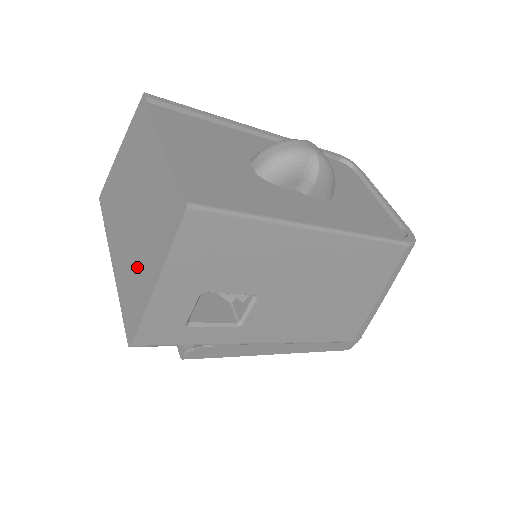
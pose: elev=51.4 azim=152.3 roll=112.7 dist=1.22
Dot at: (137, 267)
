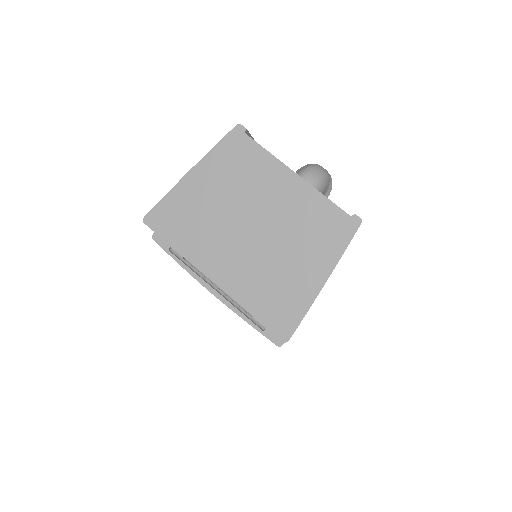
Dot at: (280, 276)
